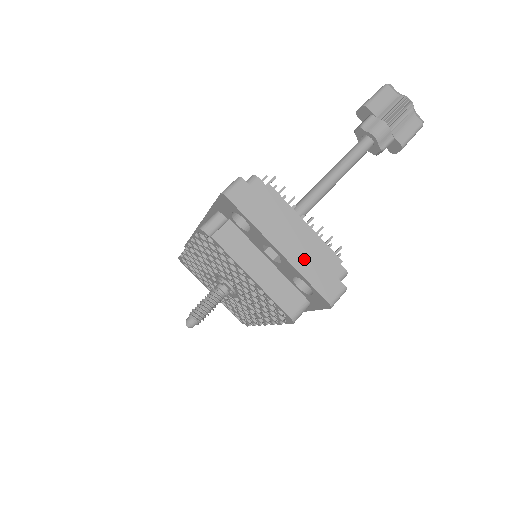
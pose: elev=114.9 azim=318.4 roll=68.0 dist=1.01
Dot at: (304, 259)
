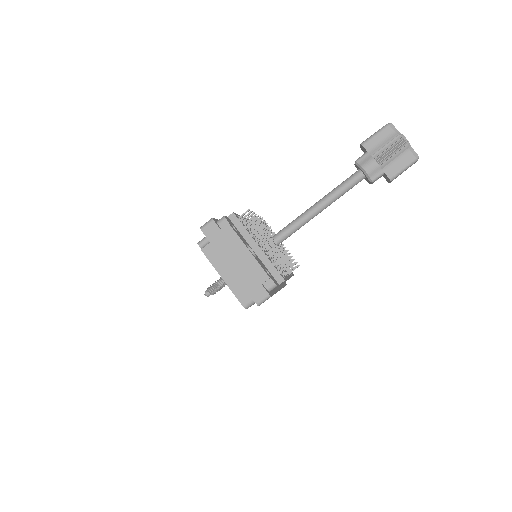
Dot at: (244, 273)
